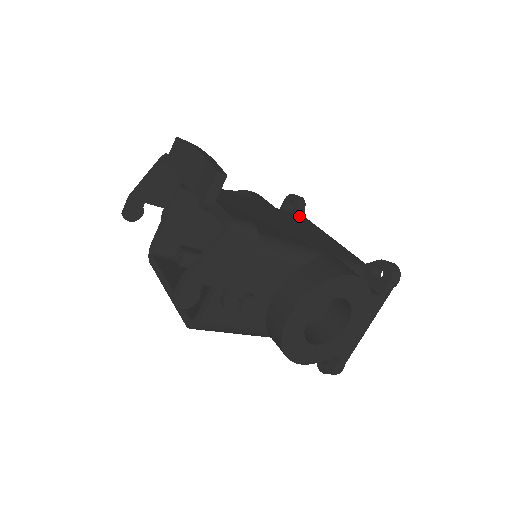
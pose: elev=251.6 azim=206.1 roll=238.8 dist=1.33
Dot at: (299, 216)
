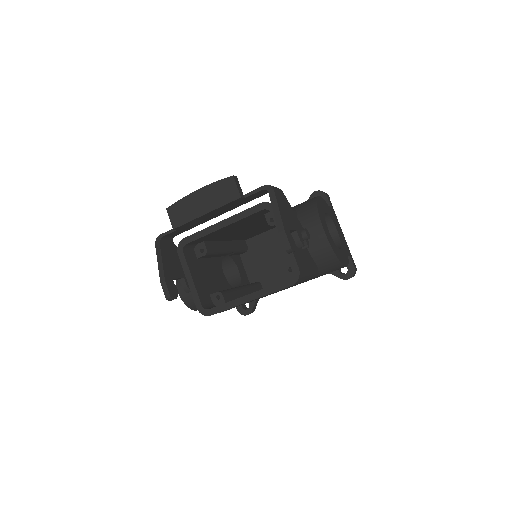
Dot at: occluded
